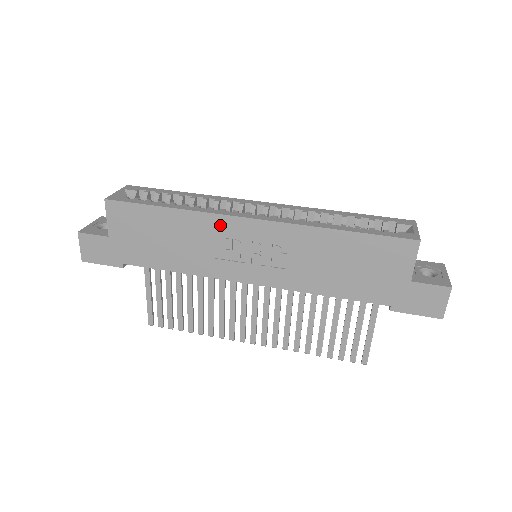
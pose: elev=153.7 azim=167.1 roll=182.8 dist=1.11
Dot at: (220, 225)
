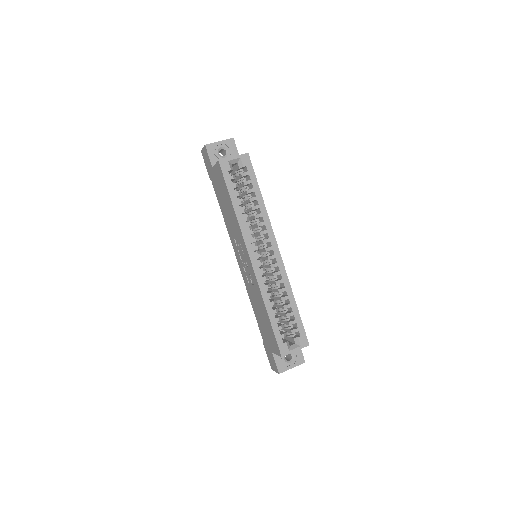
Dot at: (242, 240)
